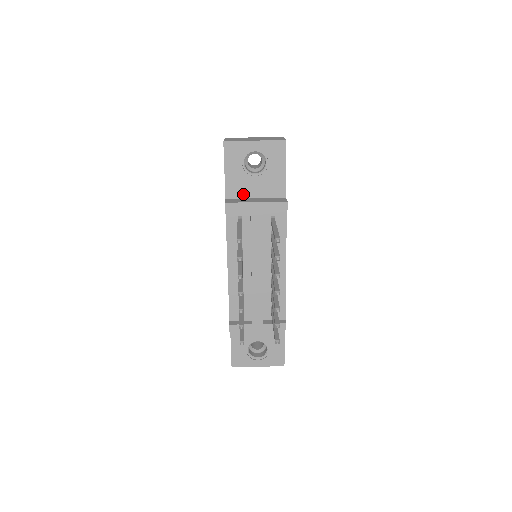
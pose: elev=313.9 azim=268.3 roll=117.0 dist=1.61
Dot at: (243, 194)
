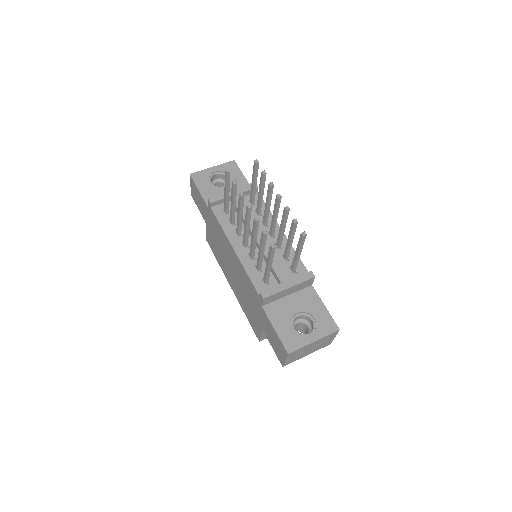
Dot at: occluded
